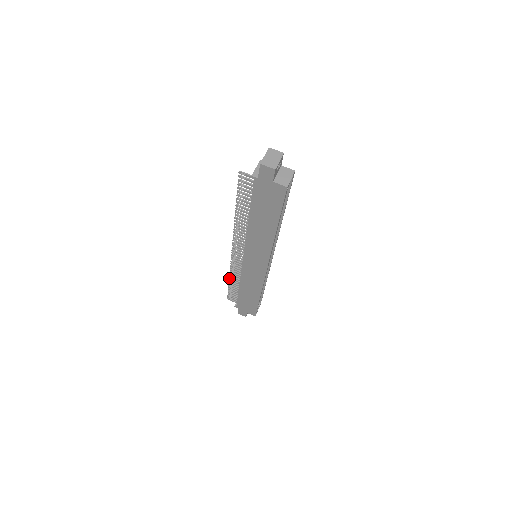
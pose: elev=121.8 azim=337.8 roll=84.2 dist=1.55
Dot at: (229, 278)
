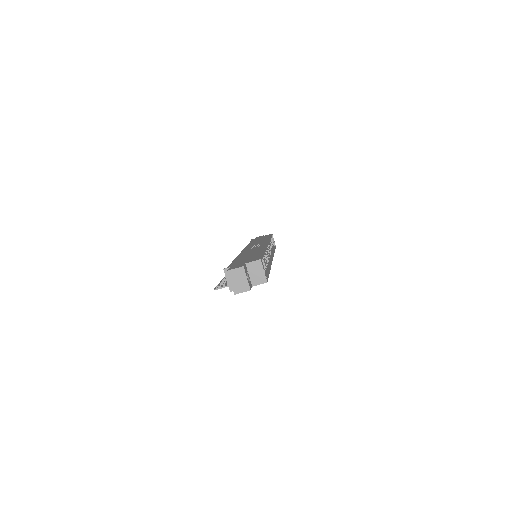
Dot at: occluded
